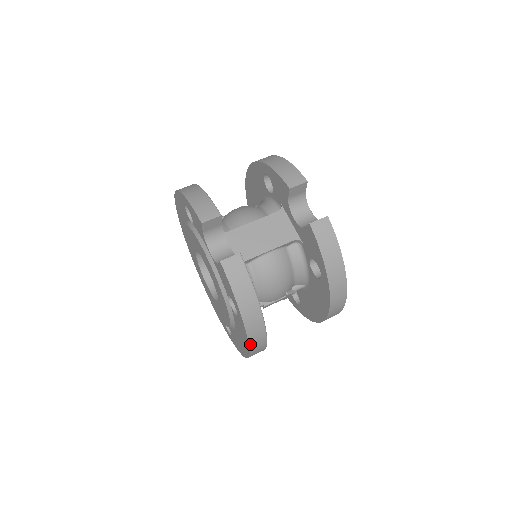
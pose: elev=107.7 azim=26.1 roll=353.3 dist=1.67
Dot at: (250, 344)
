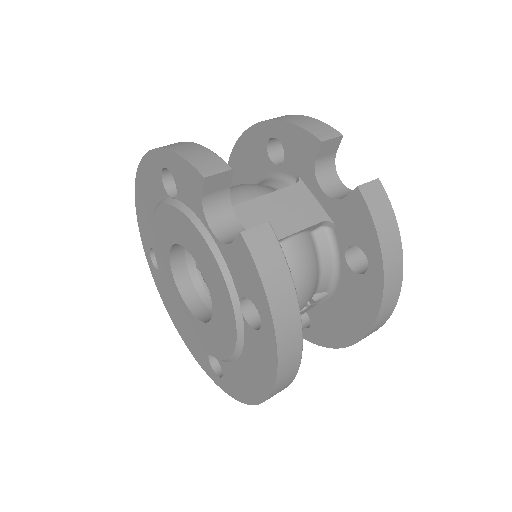
Dot at: (278, 375)
